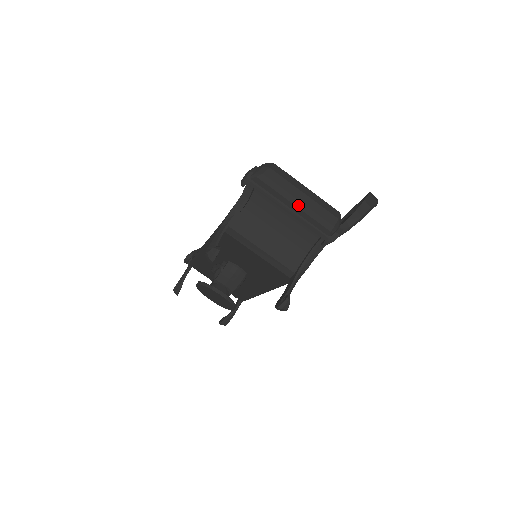
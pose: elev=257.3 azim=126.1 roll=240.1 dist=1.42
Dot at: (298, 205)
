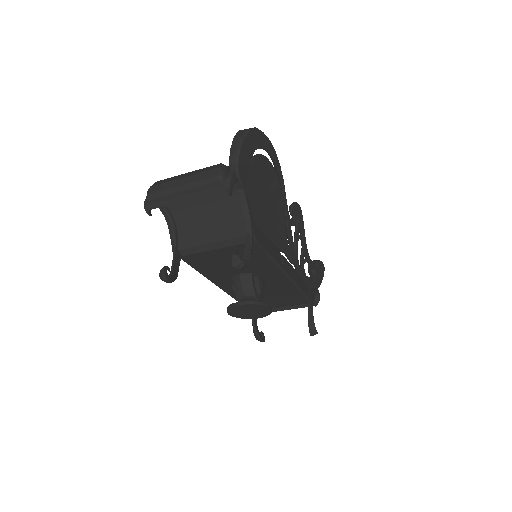
Dot at: (184, 189)
